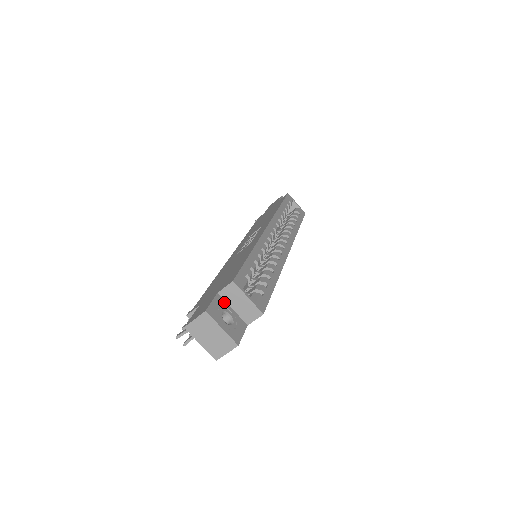
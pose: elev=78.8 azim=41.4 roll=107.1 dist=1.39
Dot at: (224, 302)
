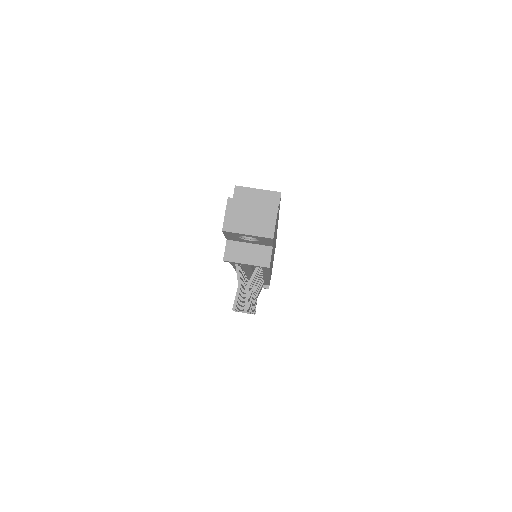
Dot at: occluded
